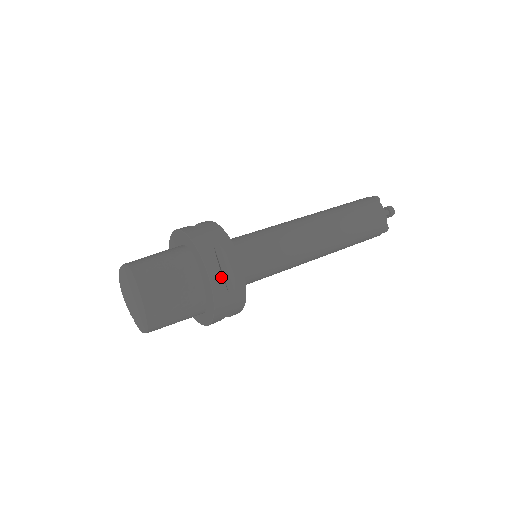
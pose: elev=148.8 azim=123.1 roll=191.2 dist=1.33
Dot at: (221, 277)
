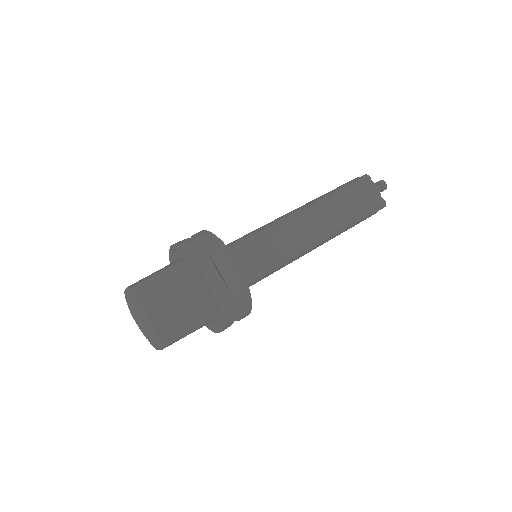
Dot at: (220, 278)
